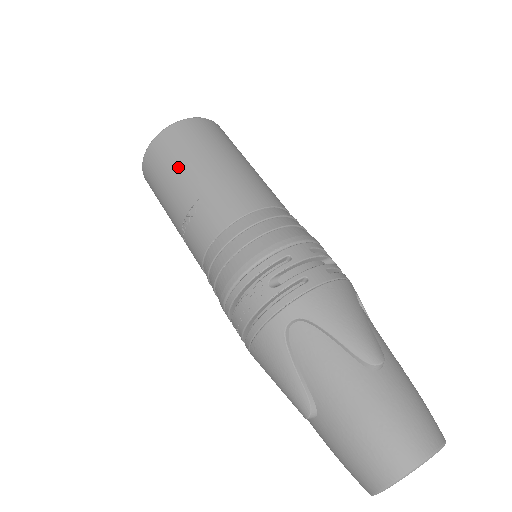
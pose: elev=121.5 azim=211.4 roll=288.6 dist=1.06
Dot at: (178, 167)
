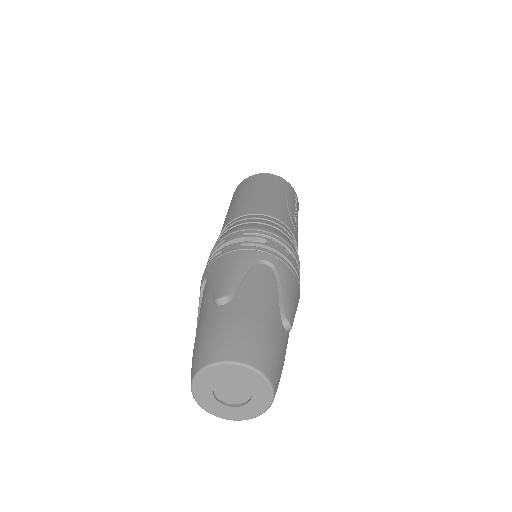
Dot at: occluded
